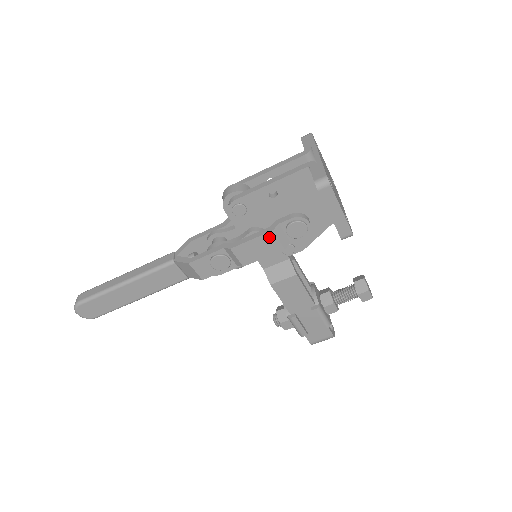
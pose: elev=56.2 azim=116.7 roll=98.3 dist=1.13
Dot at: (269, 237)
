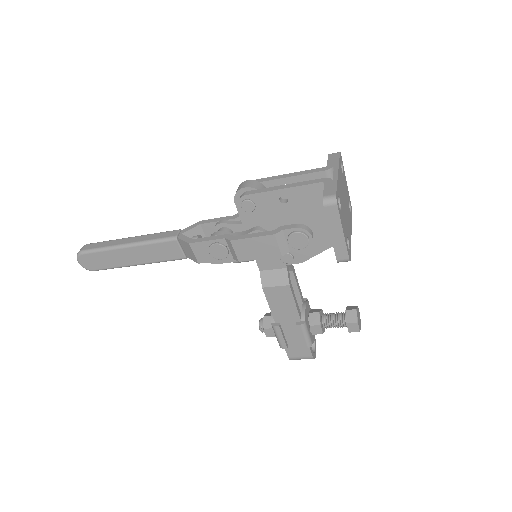
Dot at: (270, 240)
